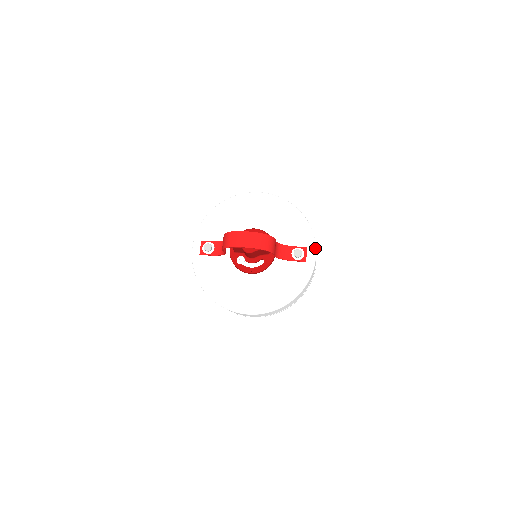
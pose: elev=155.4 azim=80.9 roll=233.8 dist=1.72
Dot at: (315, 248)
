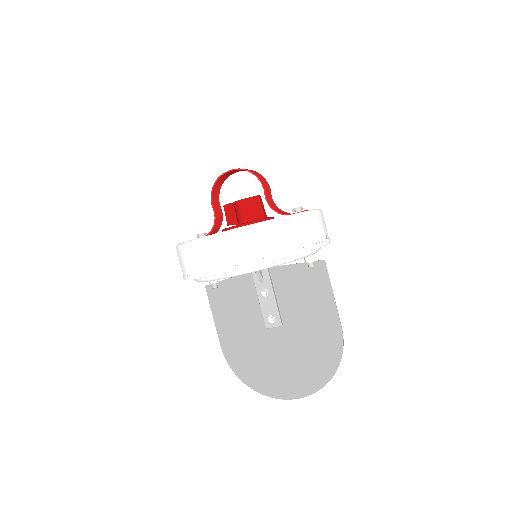
Dot at: (320, 209)
